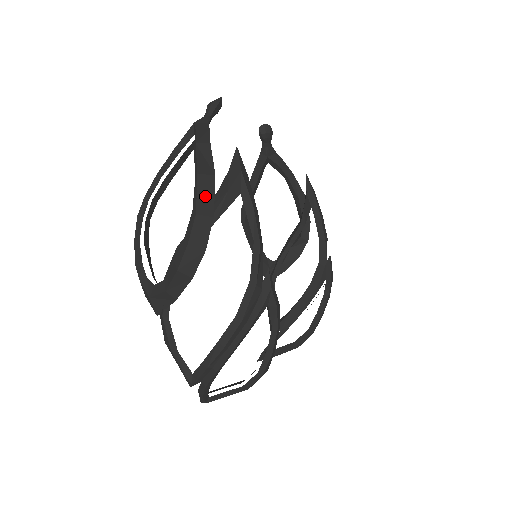
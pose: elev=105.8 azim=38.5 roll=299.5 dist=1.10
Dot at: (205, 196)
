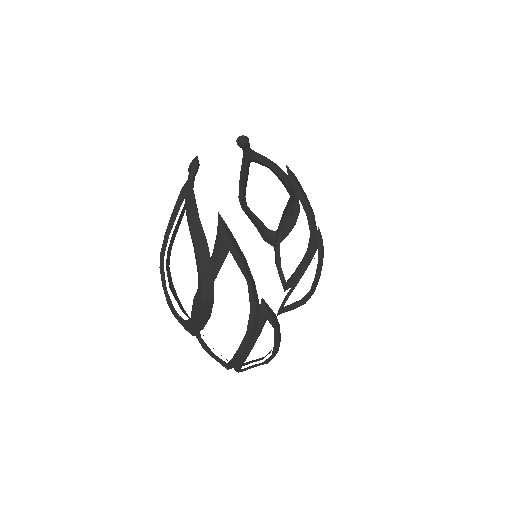
Dot at: (204, 263)
